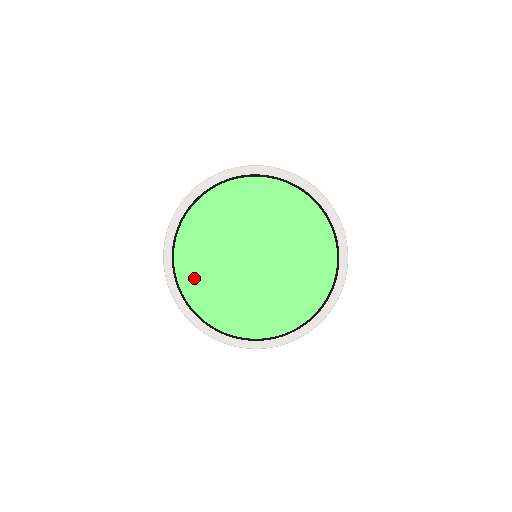
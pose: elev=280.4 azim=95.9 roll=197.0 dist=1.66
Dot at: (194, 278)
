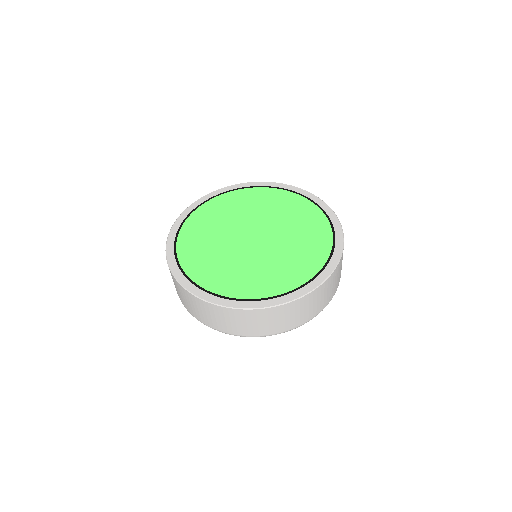
Dot at: (200, 265)
